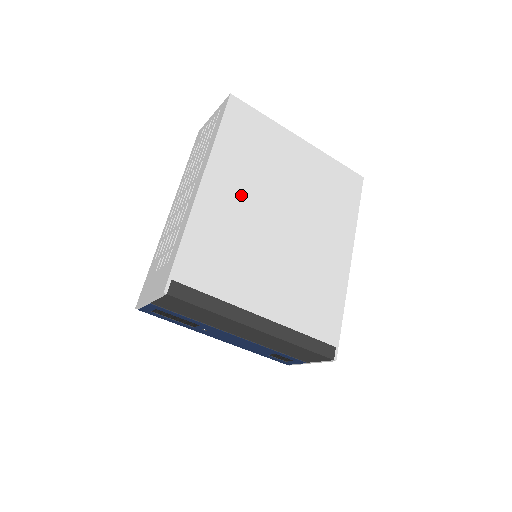
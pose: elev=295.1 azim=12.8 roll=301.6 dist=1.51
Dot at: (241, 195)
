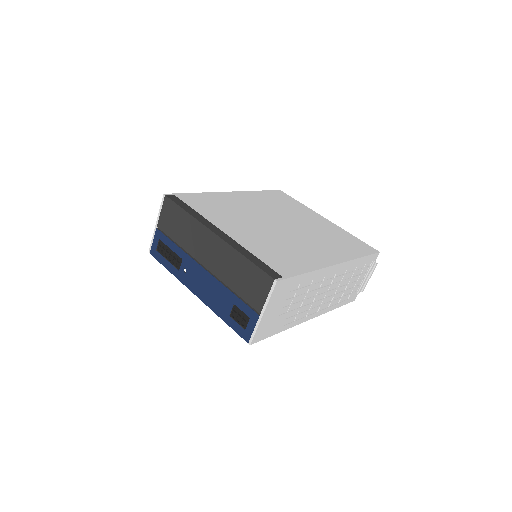
Dot at: (255, 206)
